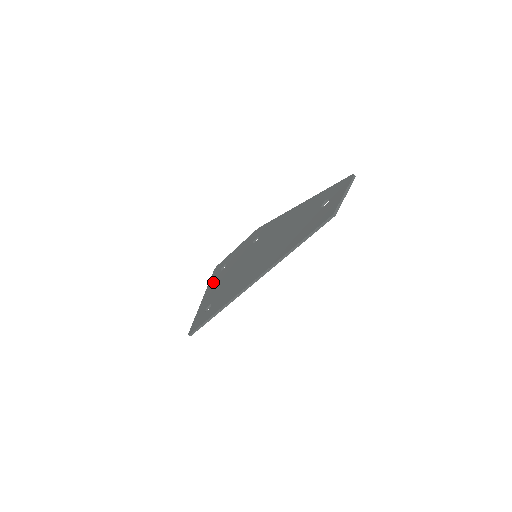
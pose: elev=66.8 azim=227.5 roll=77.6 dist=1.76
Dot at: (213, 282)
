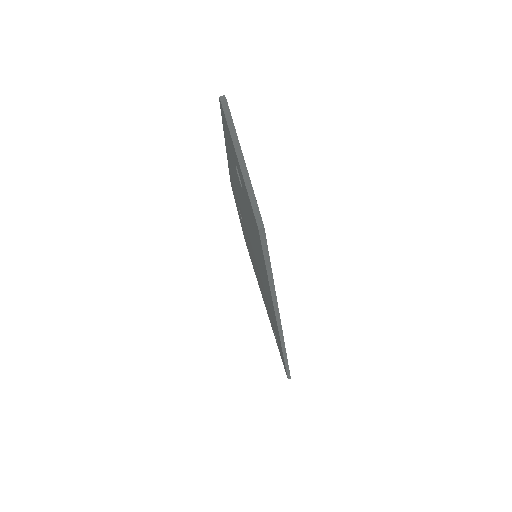
Dot at: occluded
